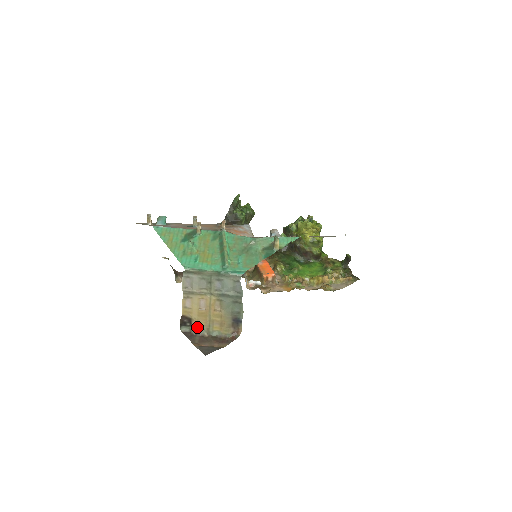
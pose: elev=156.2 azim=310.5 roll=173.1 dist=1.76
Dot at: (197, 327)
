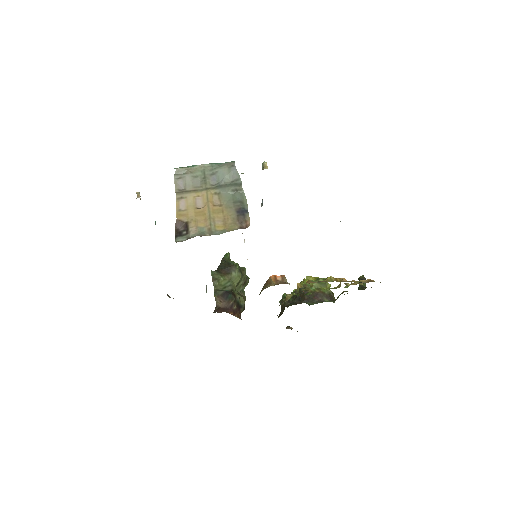
Dot at: (196, 230)
